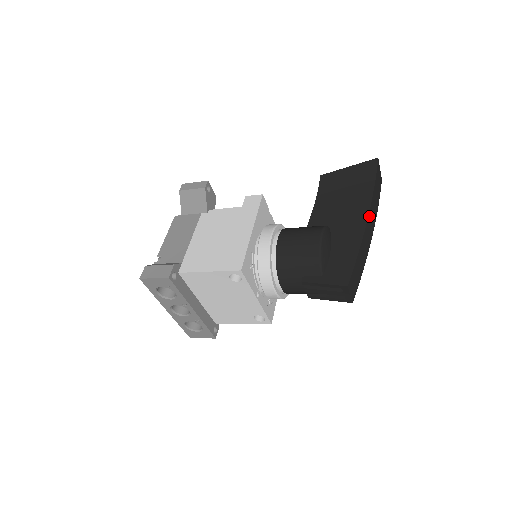
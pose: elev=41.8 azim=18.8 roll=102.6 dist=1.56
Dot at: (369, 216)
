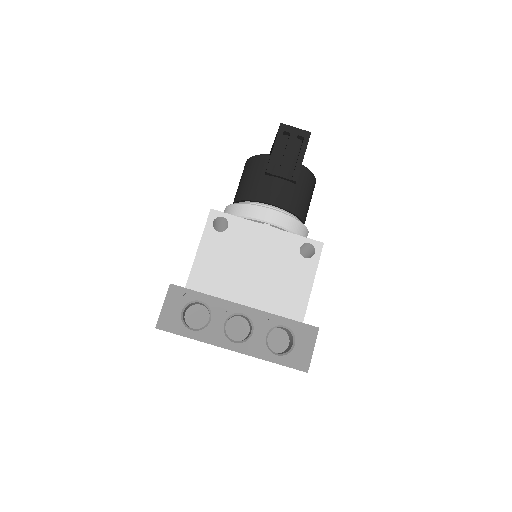
Dot at: occluded
